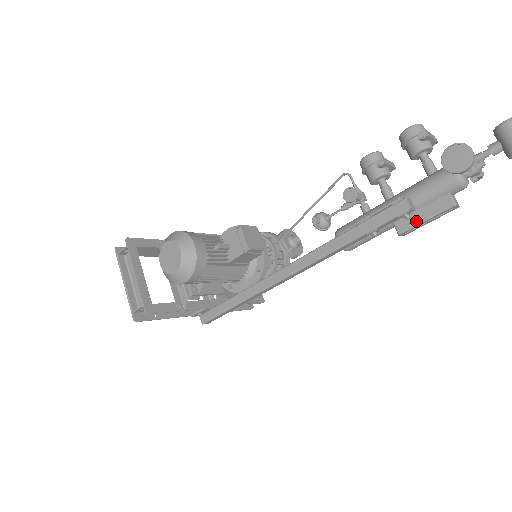
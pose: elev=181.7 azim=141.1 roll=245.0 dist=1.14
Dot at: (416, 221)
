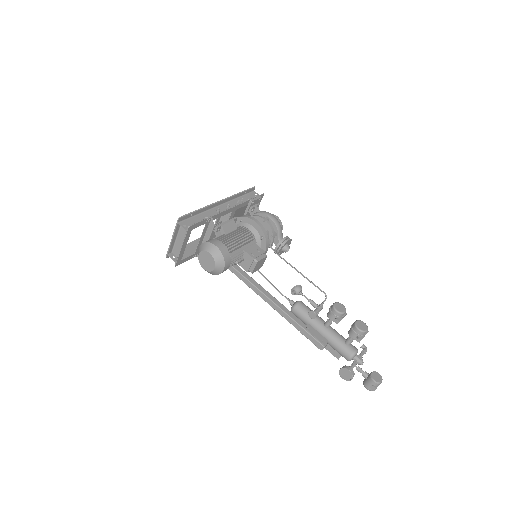
Dot at: occluded
